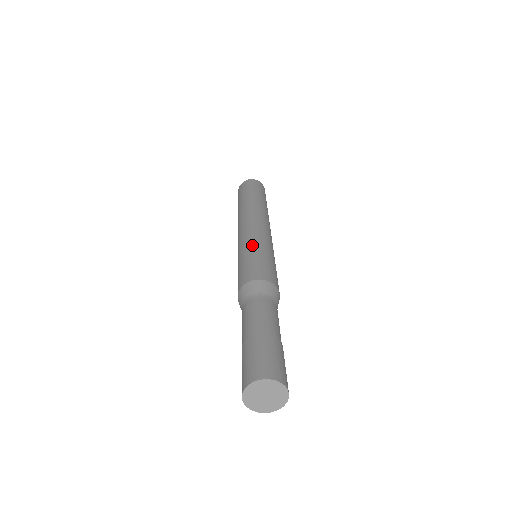
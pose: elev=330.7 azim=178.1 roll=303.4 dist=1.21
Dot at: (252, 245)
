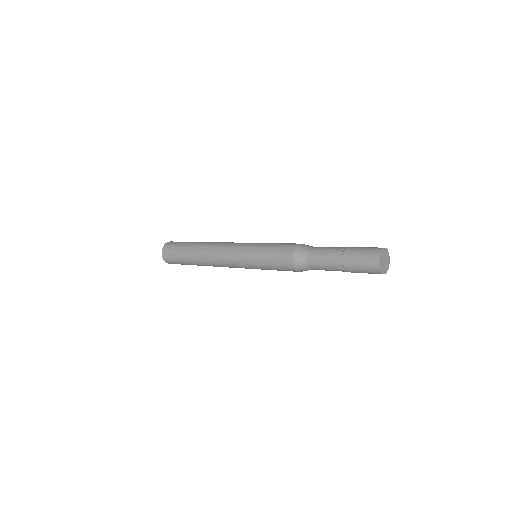
Dot at: occluded
